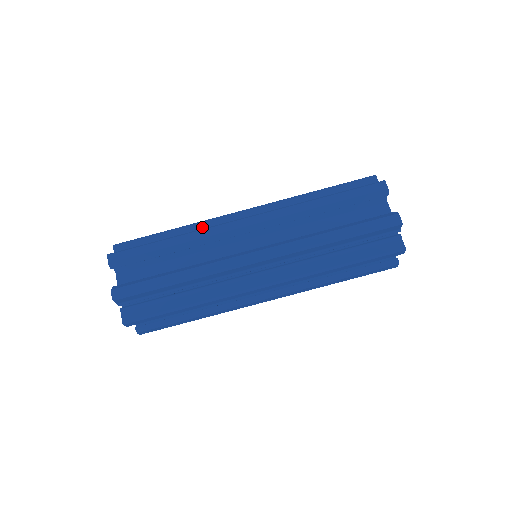
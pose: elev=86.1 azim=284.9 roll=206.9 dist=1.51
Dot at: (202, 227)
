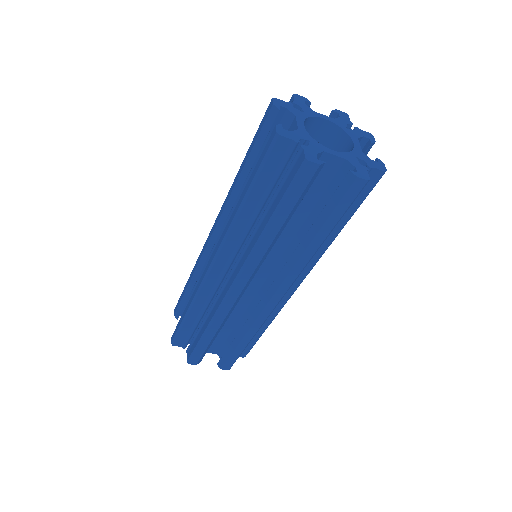
Dot at: (204, 297)
